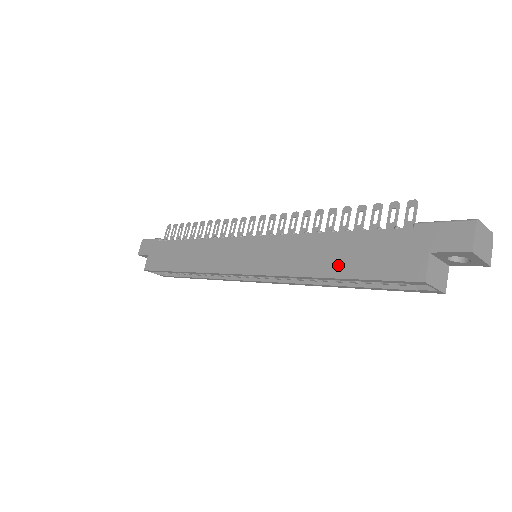
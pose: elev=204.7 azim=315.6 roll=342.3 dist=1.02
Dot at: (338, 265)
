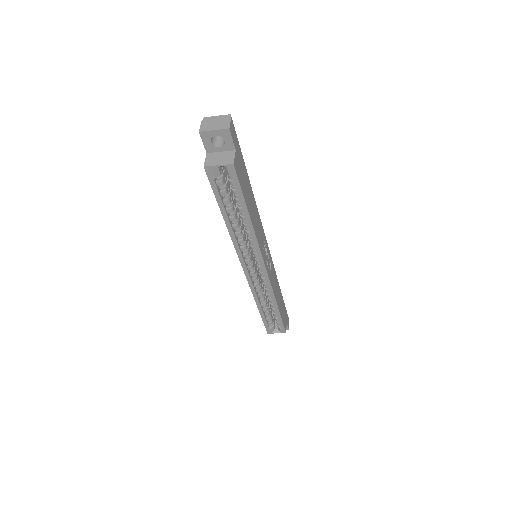
Dot at: occluded
